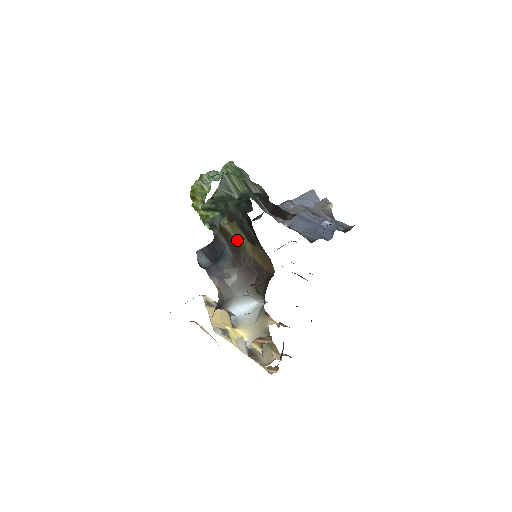
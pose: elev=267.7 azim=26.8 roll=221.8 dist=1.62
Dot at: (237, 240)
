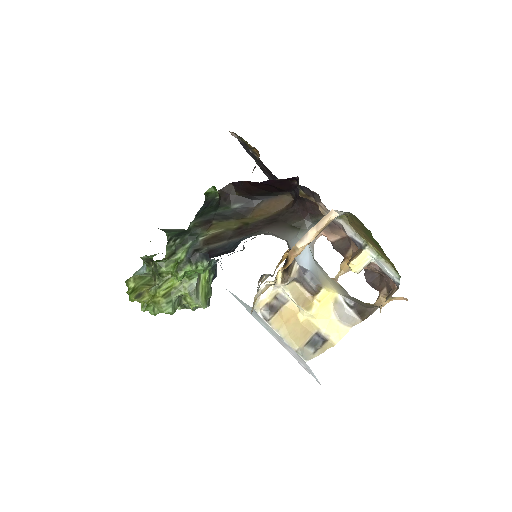
Dot at: (232, 228)
